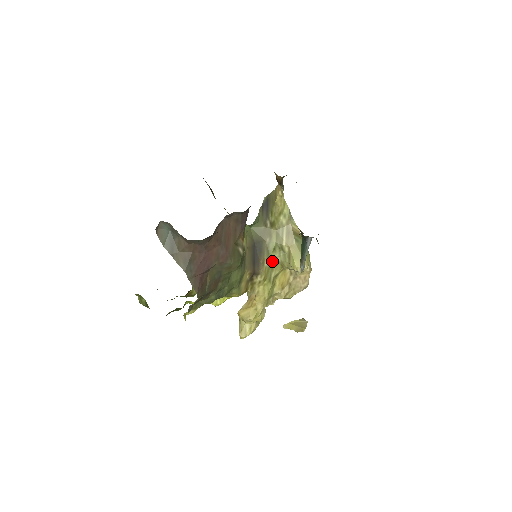
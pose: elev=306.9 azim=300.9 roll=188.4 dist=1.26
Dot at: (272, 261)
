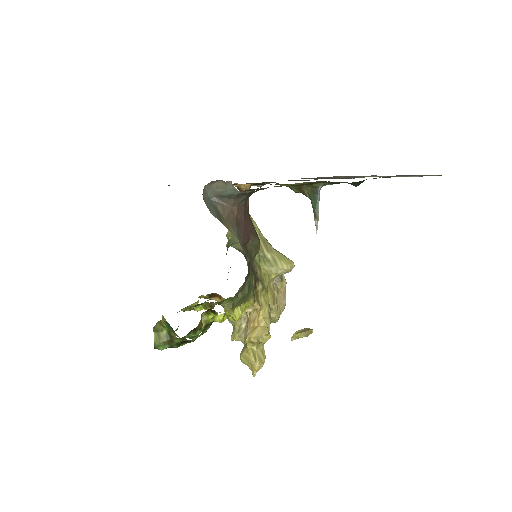
Dot at: (261, 271)
